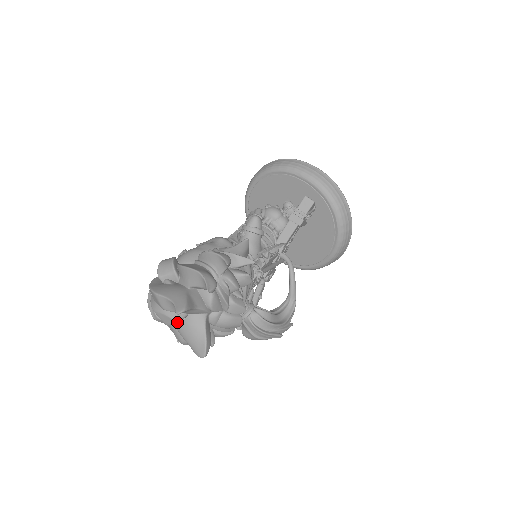
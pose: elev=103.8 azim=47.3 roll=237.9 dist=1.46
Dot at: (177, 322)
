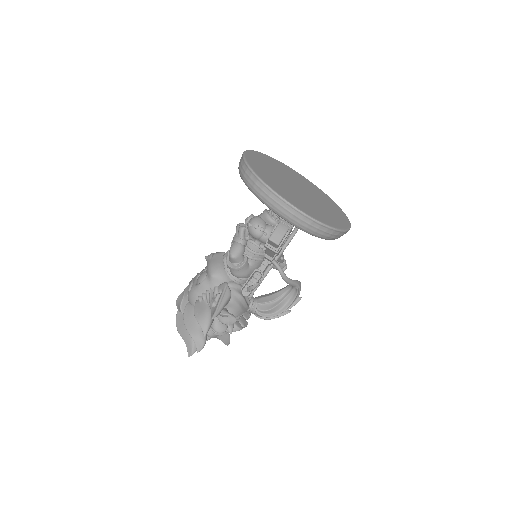
Dot at: occluded
